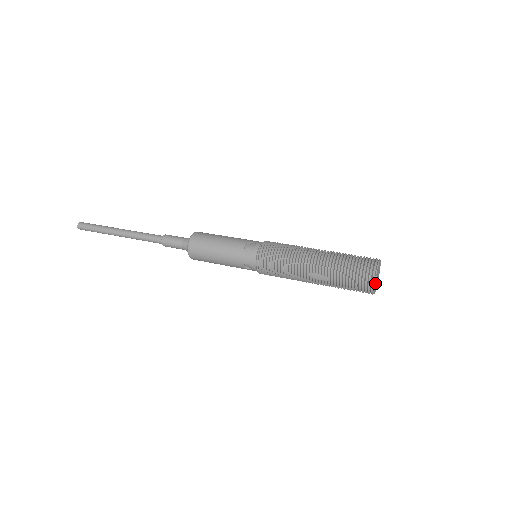
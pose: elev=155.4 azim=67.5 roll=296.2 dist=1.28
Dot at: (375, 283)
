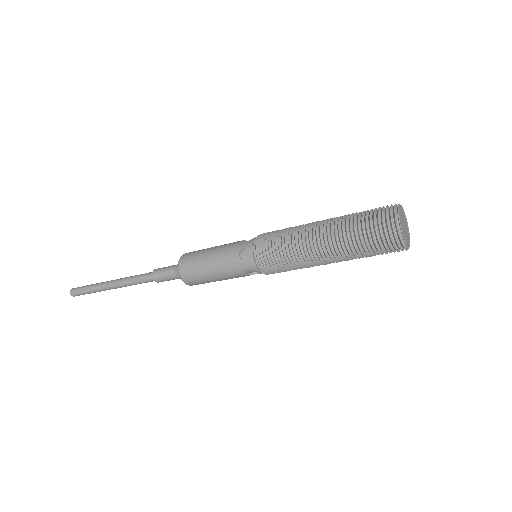
Dot at: (400, 217)
